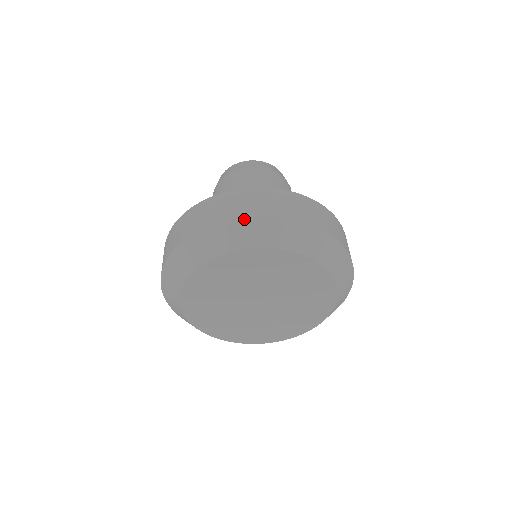
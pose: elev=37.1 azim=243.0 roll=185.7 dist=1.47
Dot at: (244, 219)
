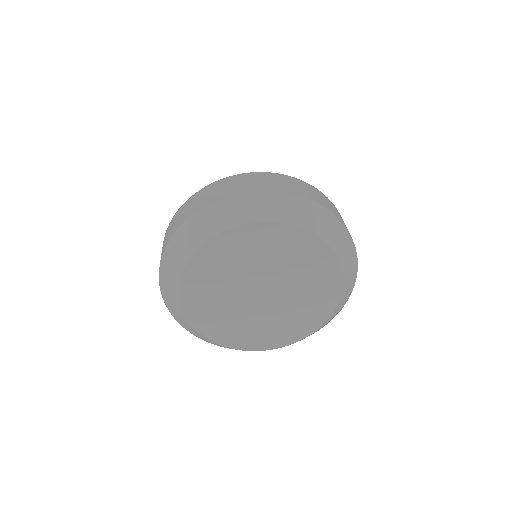
Dot at: (203, 209)
